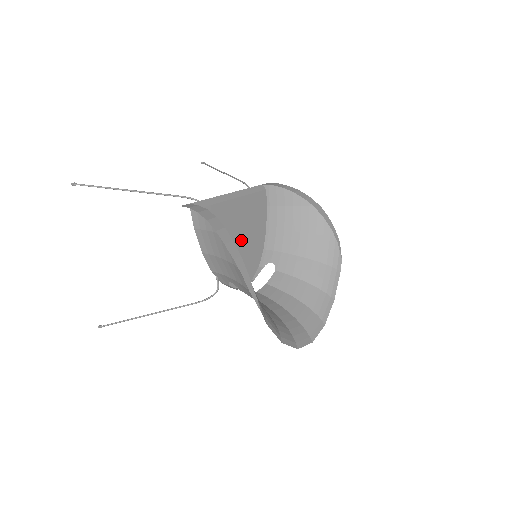
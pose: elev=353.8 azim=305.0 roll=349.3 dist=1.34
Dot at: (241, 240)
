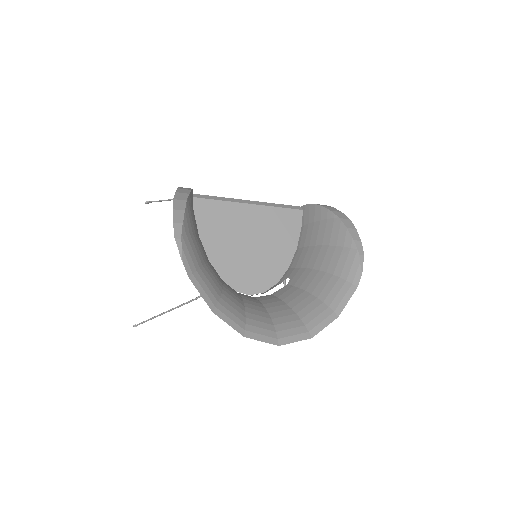
Dot at: (253, 246)
